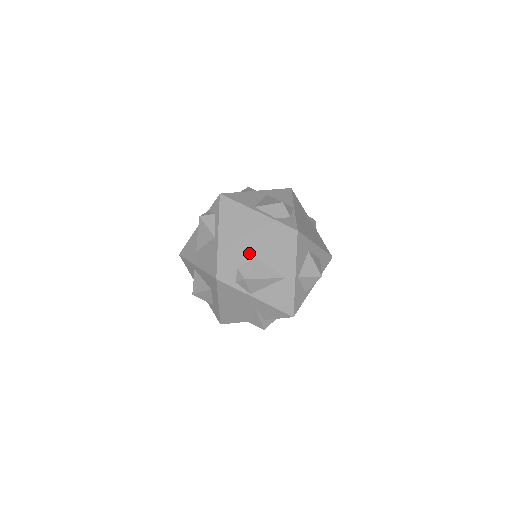
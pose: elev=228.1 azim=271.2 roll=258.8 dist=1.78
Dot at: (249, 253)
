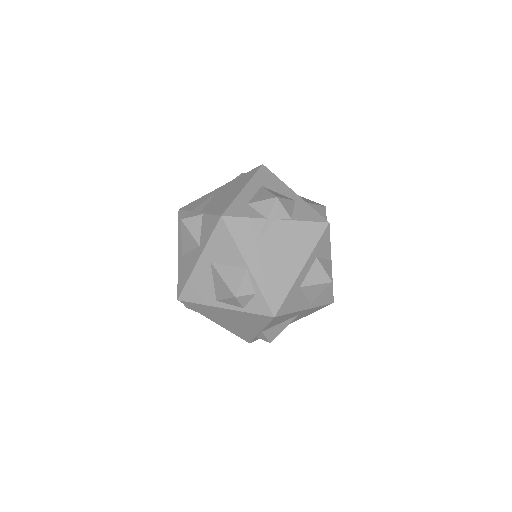
Dot at: (253, 331)
